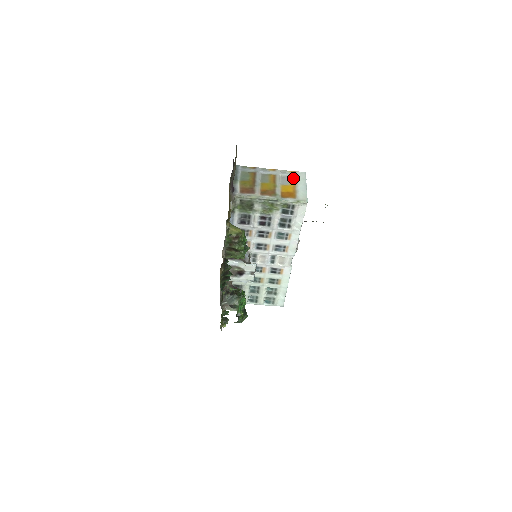
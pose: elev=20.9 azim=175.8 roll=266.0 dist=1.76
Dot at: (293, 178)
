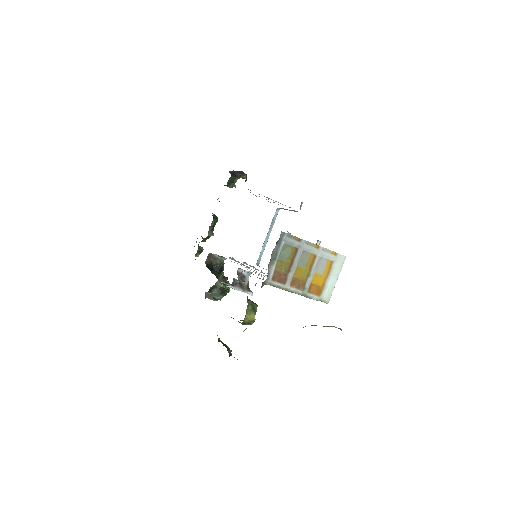
Dot at: (330, 264)
